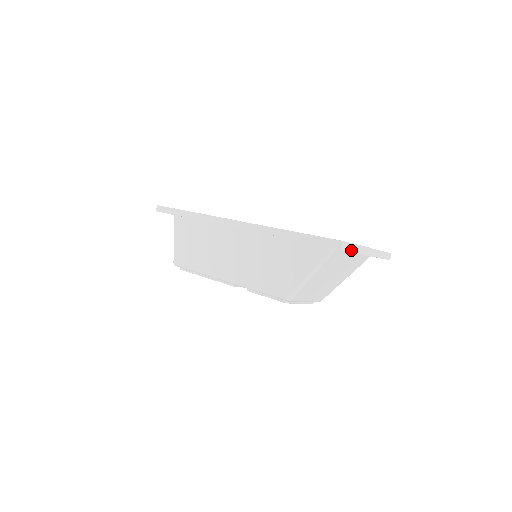
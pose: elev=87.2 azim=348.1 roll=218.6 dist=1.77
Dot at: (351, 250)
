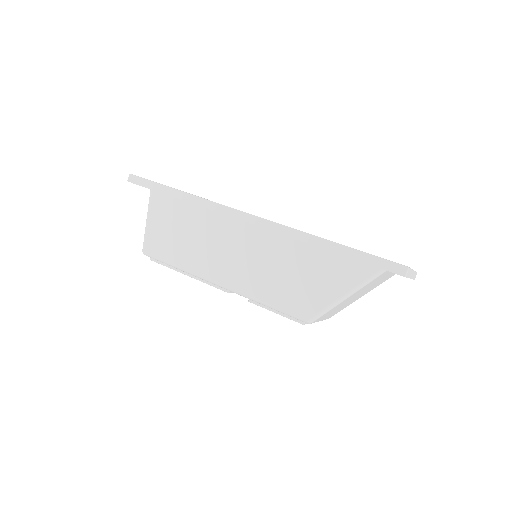
Dot at: (408, 276)
